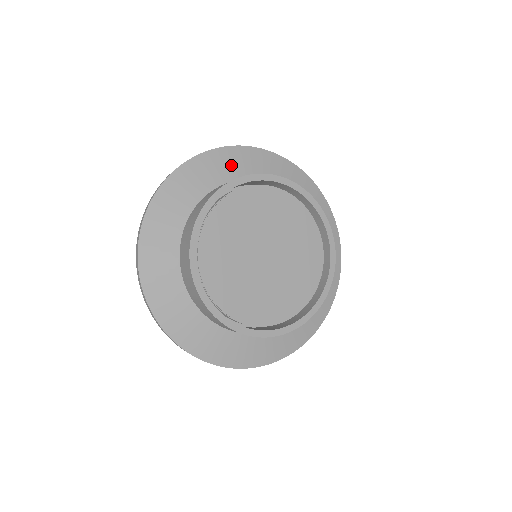
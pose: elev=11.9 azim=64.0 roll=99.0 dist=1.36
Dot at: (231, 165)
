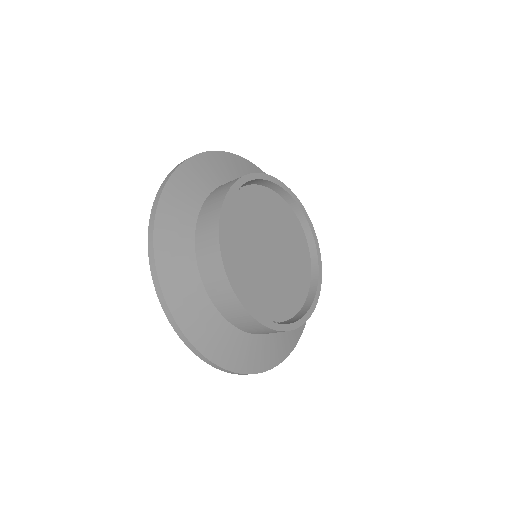
Dot at: (222, 168)
